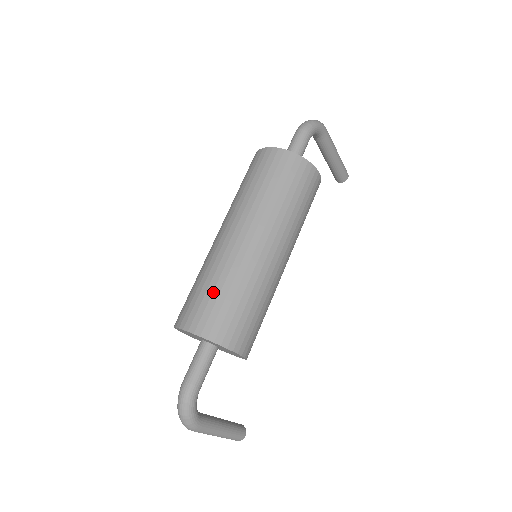
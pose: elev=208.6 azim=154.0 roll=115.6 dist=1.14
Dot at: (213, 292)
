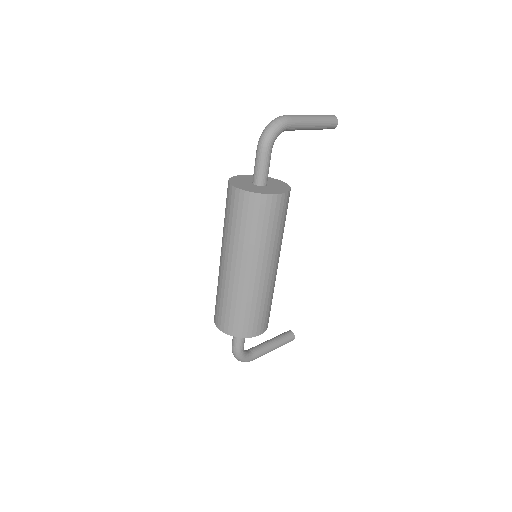
Dot at: (226, 307)
